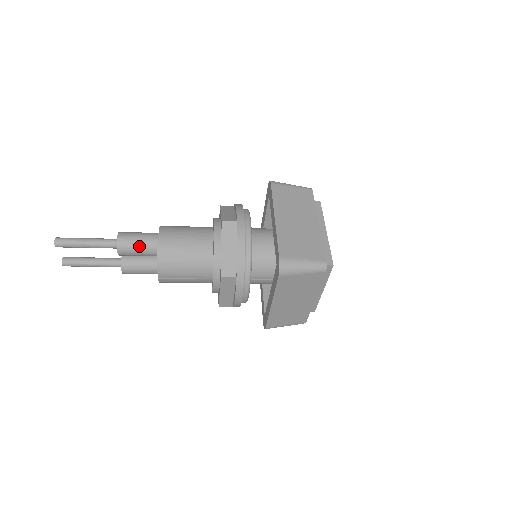
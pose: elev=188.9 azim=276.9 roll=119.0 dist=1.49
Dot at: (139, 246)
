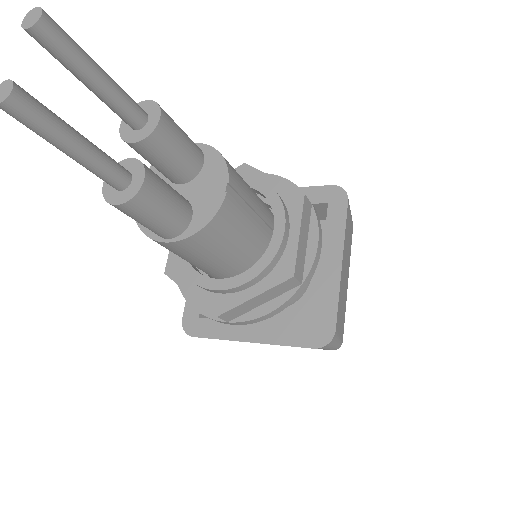
Dot at: (183, 131)
